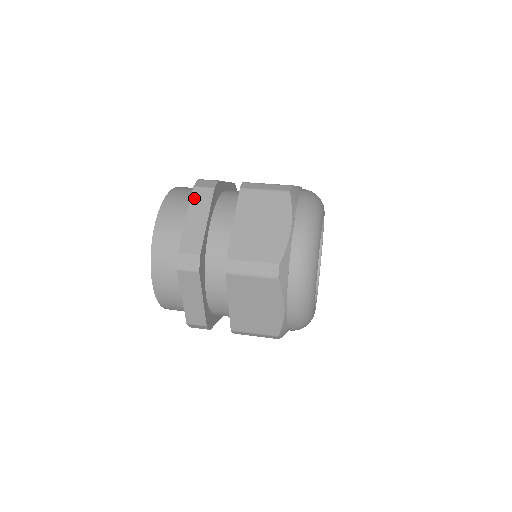
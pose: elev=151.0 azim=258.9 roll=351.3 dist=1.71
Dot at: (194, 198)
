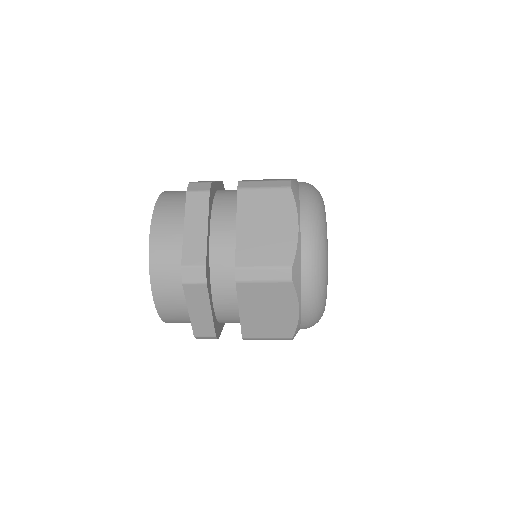
Dot at: occluded
